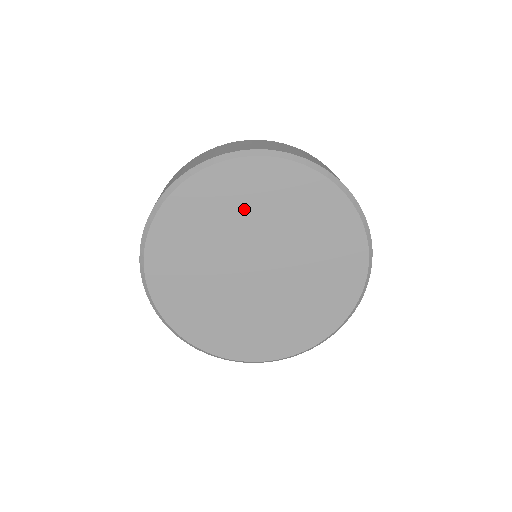
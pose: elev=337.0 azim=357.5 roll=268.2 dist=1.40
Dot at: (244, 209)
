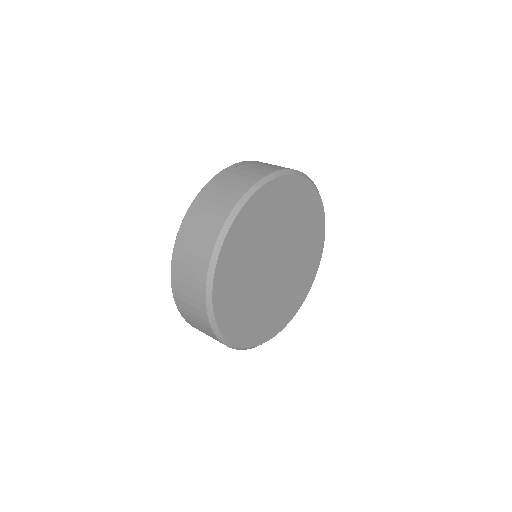
Dot at: (296, 217)
